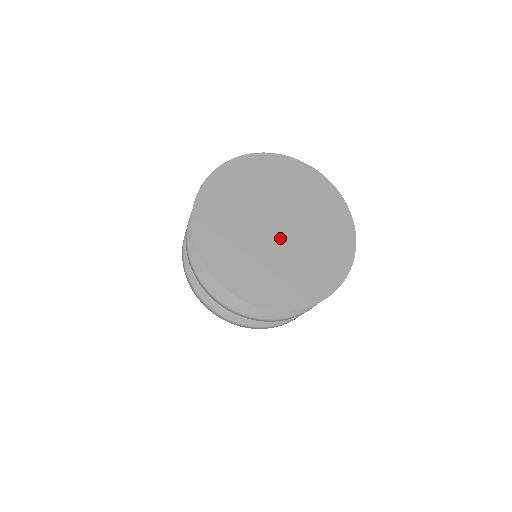
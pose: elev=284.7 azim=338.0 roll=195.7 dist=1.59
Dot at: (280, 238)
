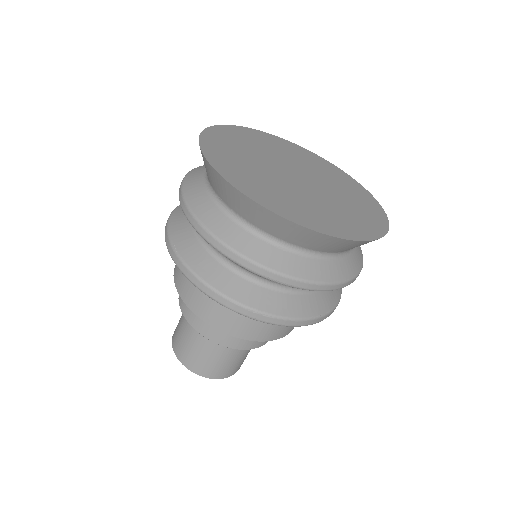
Dot at: (298, 182)
